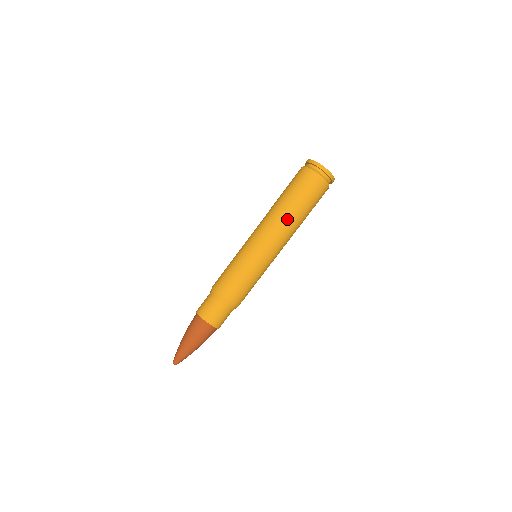
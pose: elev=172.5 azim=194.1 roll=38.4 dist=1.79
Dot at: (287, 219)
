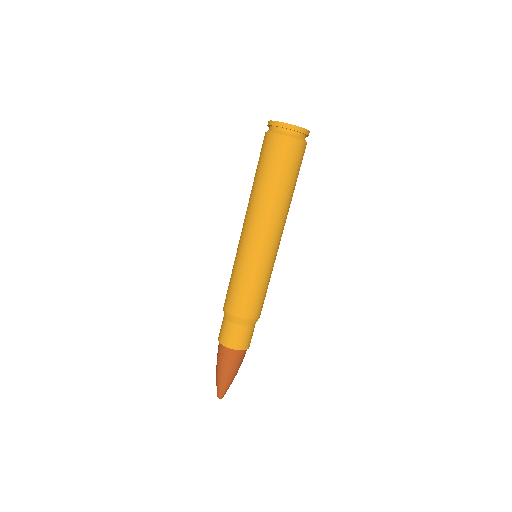
Dot at: (254, 200)
